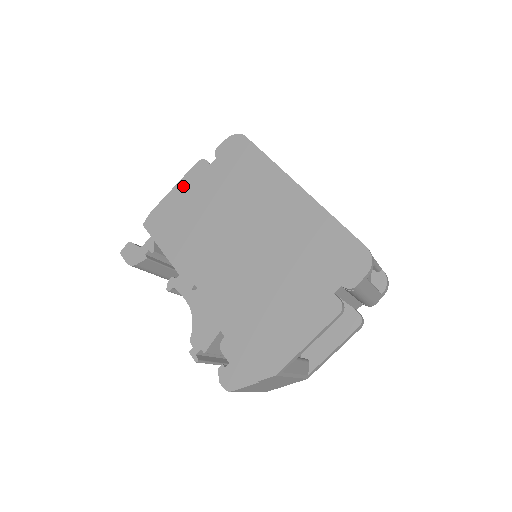
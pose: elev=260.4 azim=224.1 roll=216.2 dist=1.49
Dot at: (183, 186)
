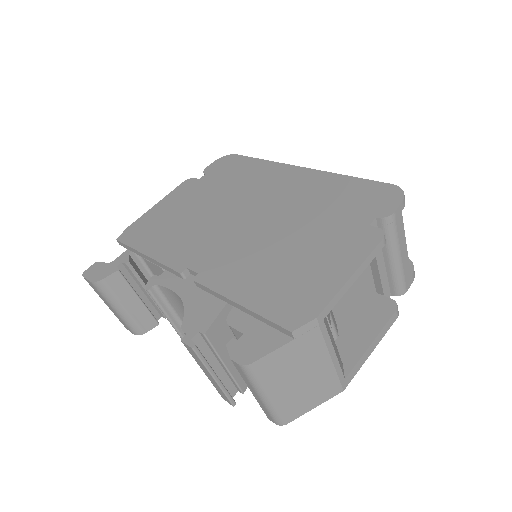
Dot at: (168, 200)
